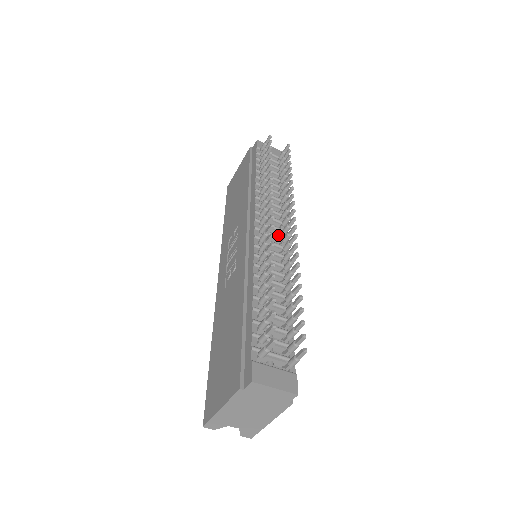
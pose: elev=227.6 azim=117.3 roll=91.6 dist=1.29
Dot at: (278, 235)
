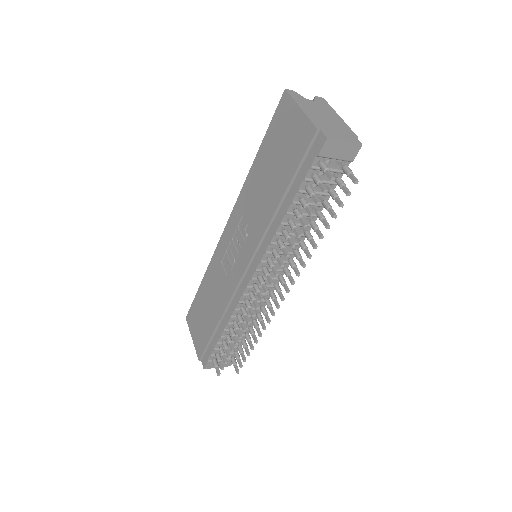
Dot at: (274, 276)
